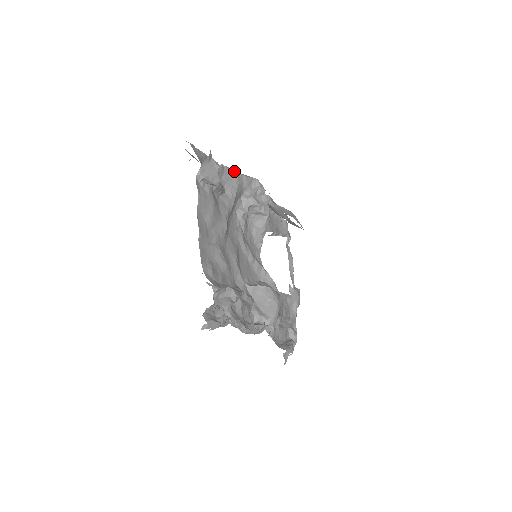
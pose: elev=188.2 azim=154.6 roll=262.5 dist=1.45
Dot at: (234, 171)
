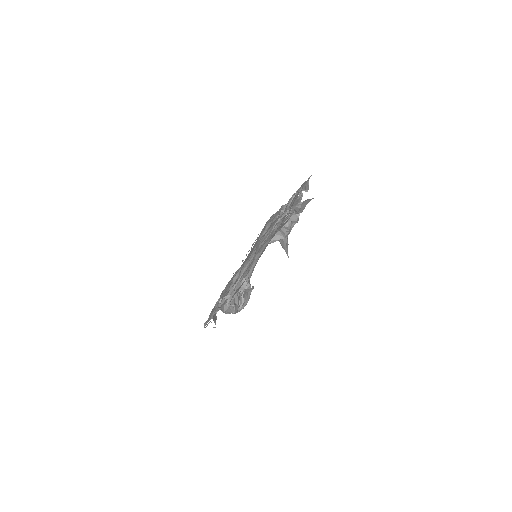
Dot at: occluded
